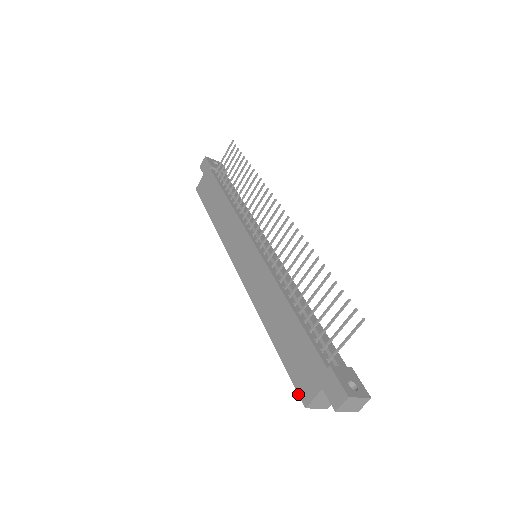
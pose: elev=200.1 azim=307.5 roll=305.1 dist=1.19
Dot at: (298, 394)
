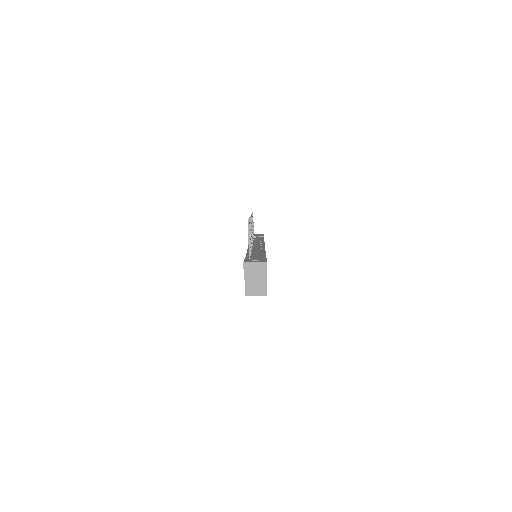
Dot at: occluded
